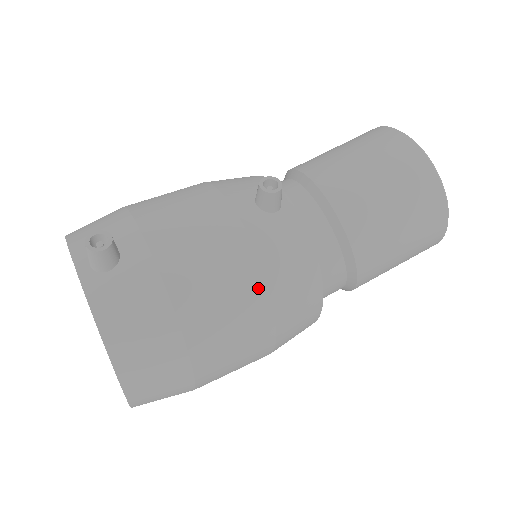
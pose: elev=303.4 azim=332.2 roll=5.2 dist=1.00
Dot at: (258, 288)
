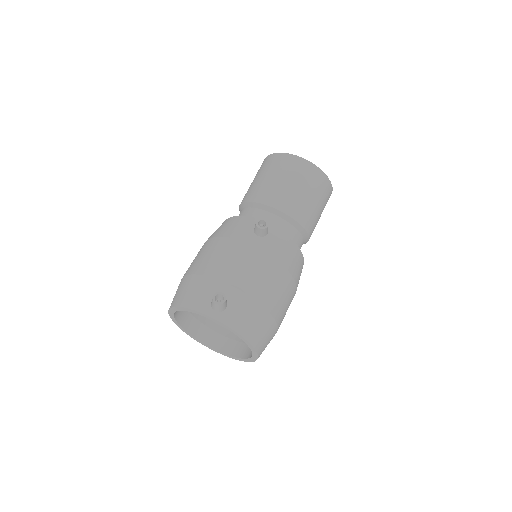
Dot at: (284, 273)
